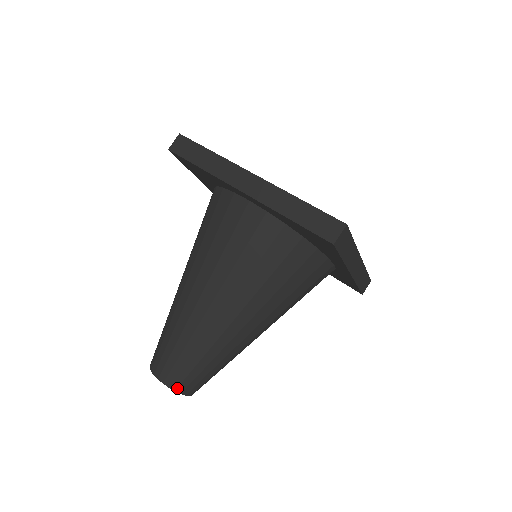
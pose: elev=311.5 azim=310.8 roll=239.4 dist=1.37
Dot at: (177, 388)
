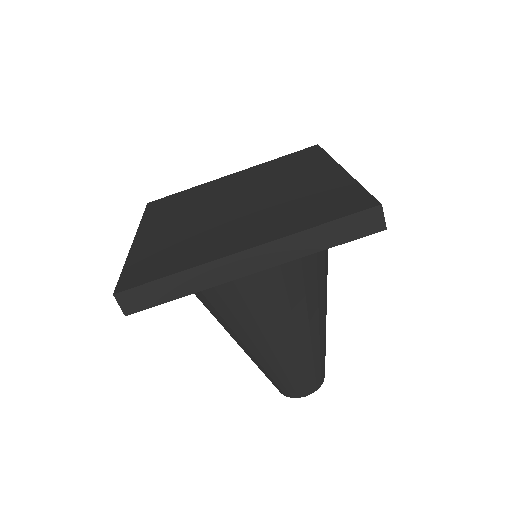
Dot at: (321, 383)
